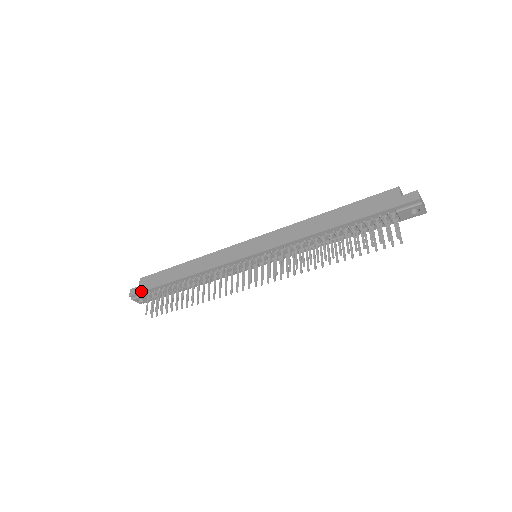
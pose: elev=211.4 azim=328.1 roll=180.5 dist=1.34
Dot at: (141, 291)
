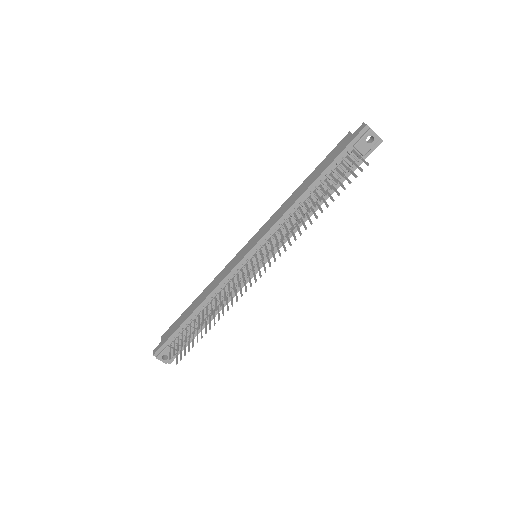
Dot at: (163, 343)
